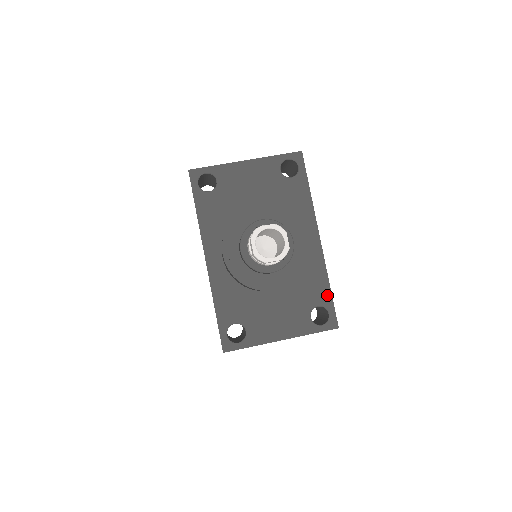
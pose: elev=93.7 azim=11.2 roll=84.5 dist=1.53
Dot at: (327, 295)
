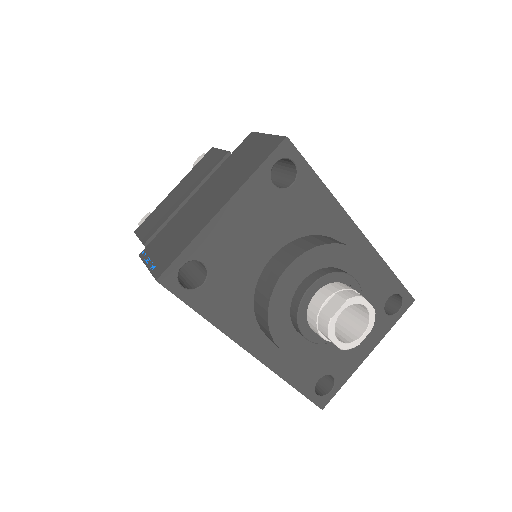
Dot at: (392, 281)
